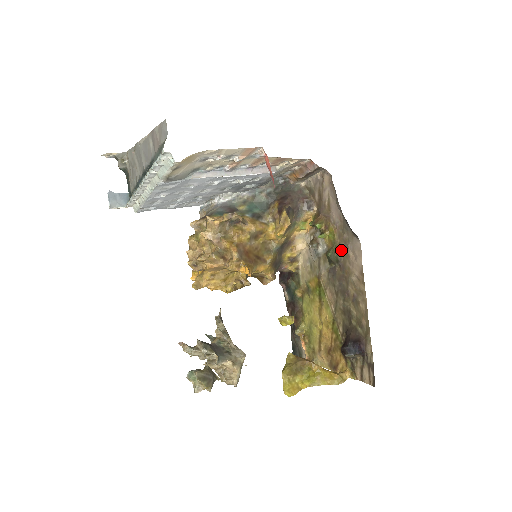
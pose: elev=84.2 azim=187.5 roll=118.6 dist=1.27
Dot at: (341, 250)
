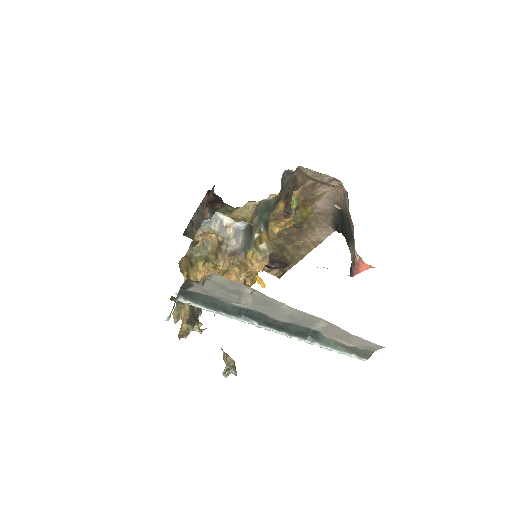
Dot at: (308, 224)
